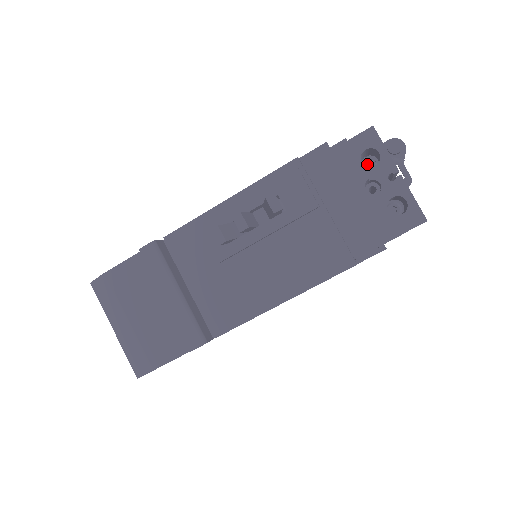
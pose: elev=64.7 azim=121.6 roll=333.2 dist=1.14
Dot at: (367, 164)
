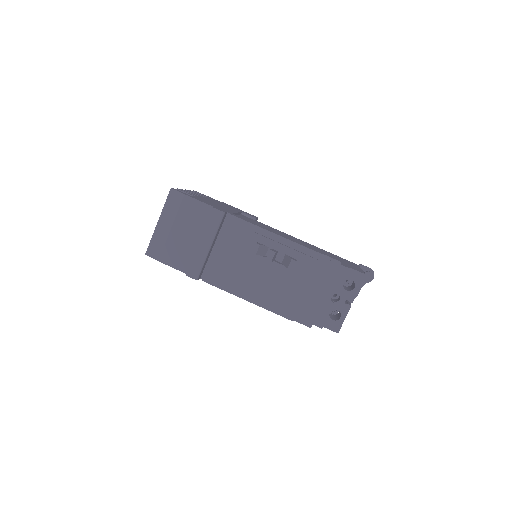
Dot at: occluded
